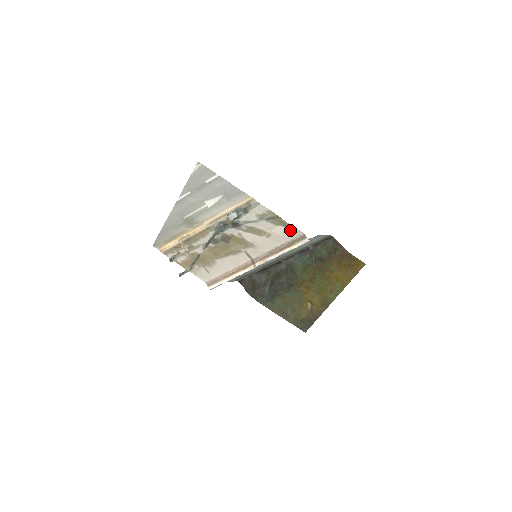
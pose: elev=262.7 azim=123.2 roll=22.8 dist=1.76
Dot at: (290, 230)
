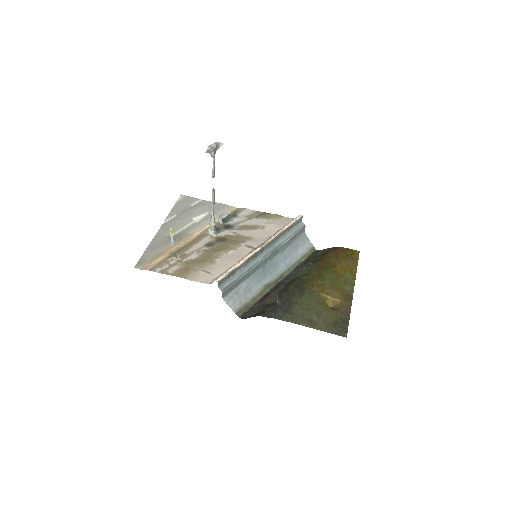
Dot at: (281, 219)
